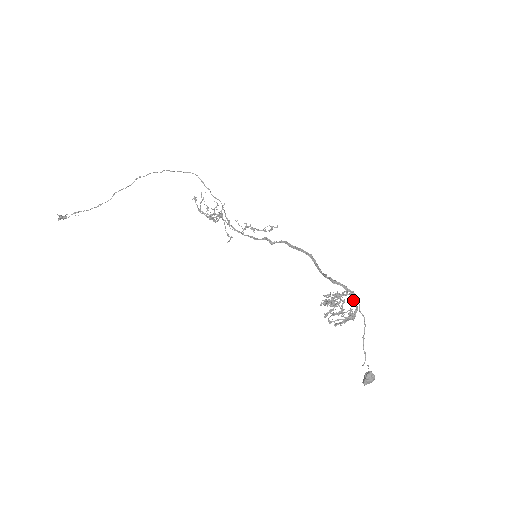
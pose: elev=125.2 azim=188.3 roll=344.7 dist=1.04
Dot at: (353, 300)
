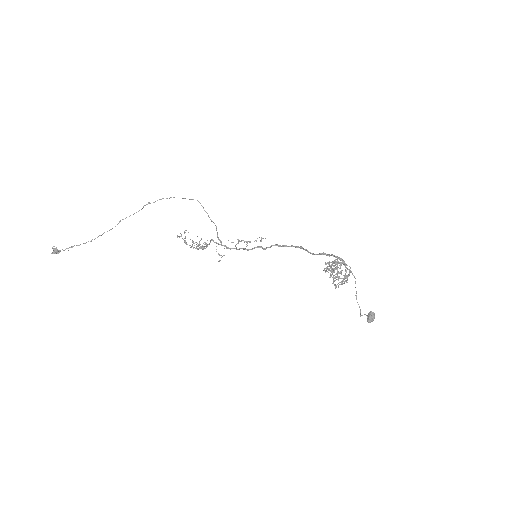
Dot at: (345, 266)
